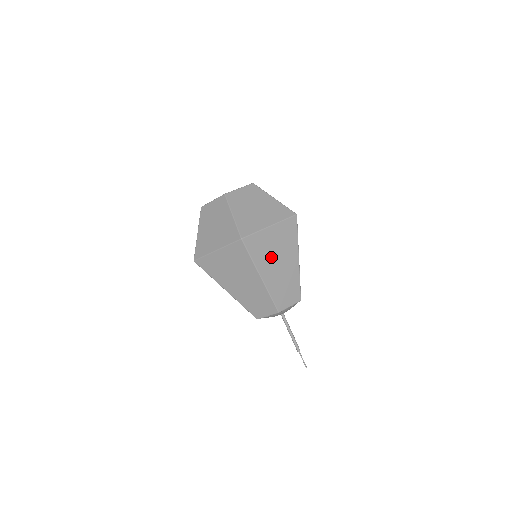
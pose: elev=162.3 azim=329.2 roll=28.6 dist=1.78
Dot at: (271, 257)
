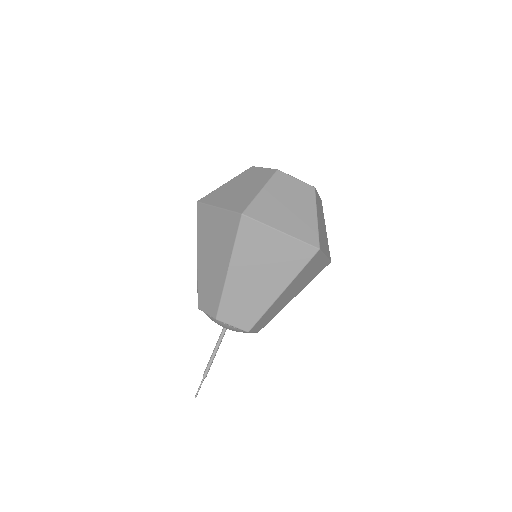
Dot at: (300, 281)
